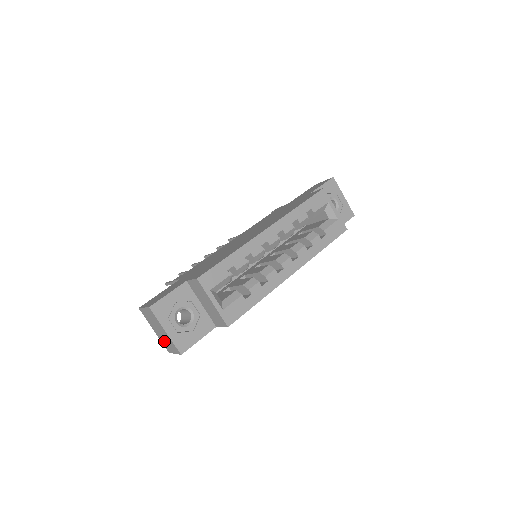
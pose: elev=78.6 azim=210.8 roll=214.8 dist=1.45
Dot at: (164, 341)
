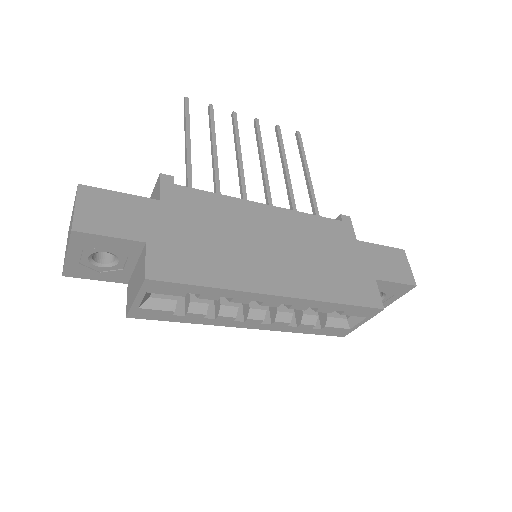
Dot at: occluded
